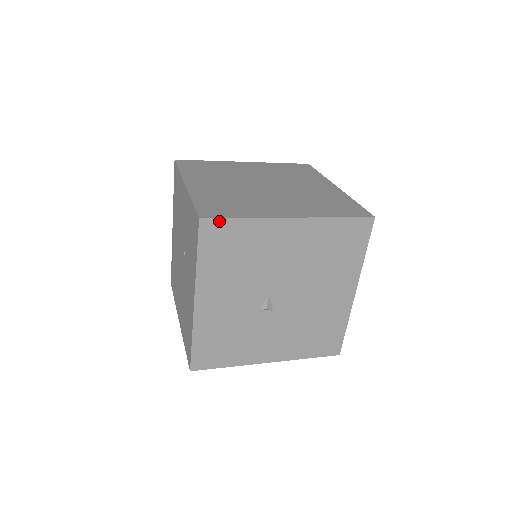
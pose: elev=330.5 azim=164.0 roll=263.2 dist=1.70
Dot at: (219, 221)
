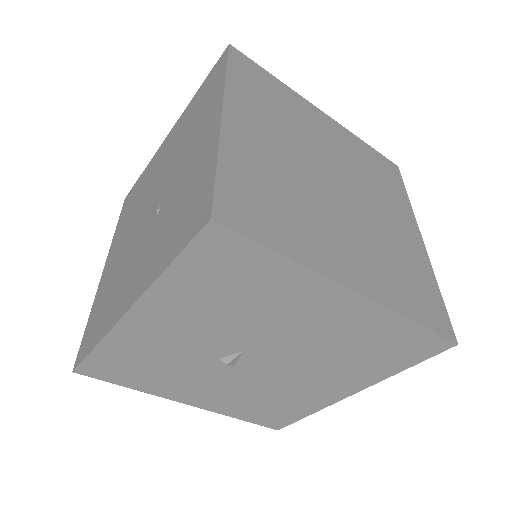
Dot at: (241, 240)
